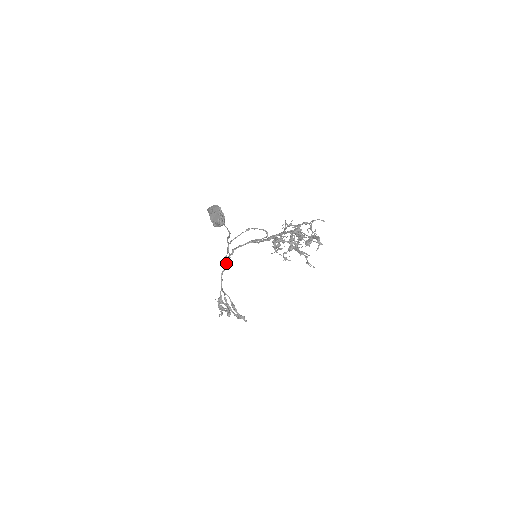
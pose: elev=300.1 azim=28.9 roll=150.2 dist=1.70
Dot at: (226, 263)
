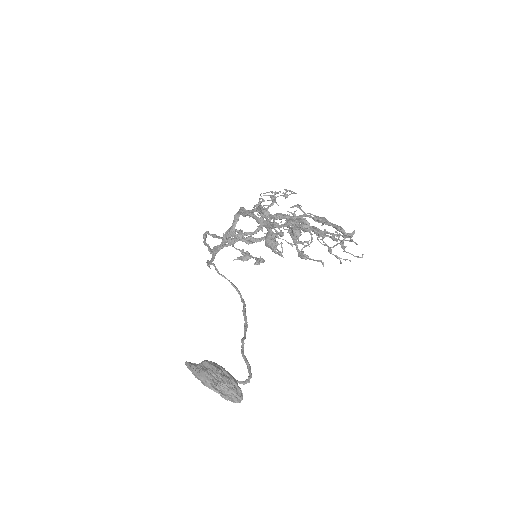
Dot at: occluded
